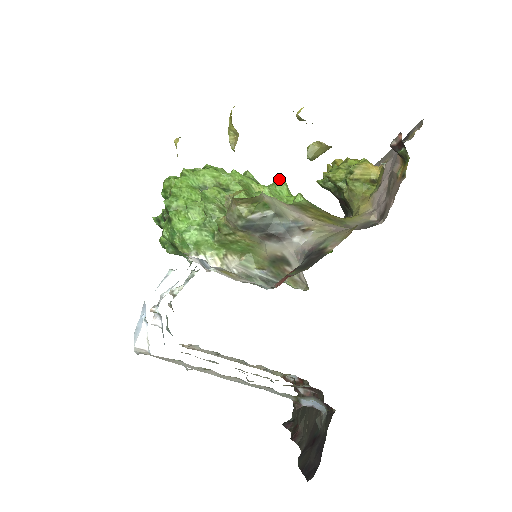
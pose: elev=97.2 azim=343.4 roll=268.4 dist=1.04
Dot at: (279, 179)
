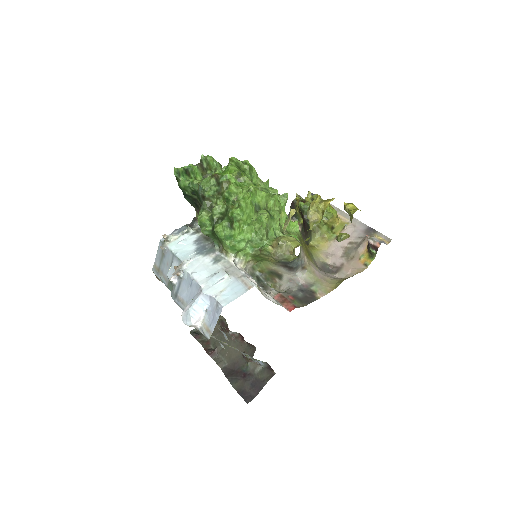
Dot at: (286, 198)
